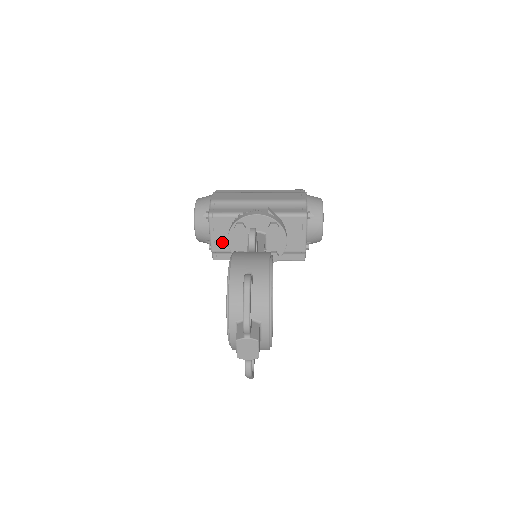
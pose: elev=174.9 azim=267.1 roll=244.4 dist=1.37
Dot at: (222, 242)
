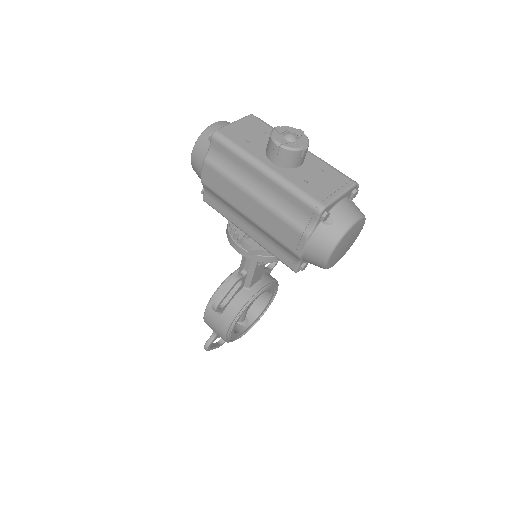
Dot at: occluded
